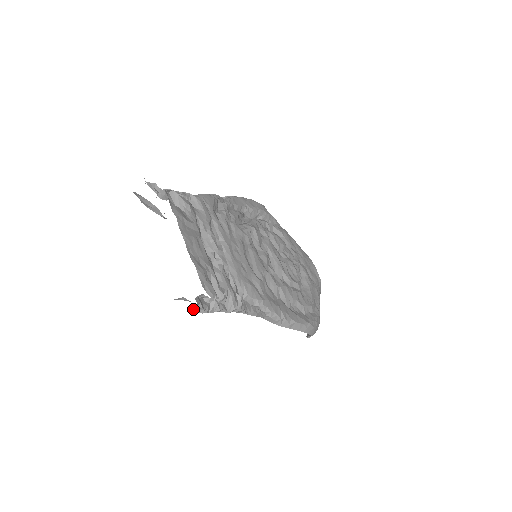
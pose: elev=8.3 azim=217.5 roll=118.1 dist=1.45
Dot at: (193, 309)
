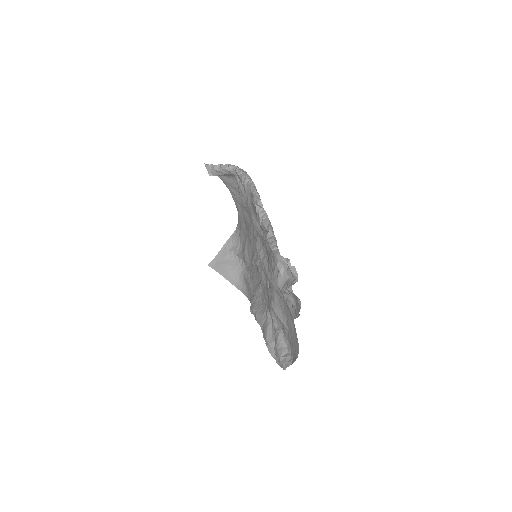
Dot at: occluded
